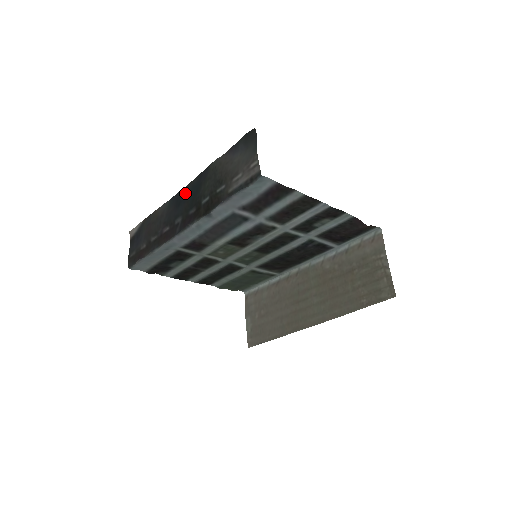
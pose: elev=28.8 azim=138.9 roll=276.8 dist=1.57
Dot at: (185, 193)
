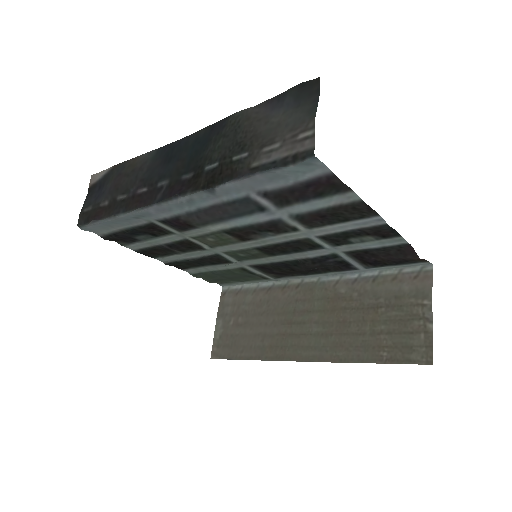
Dot at: (182, 146)
